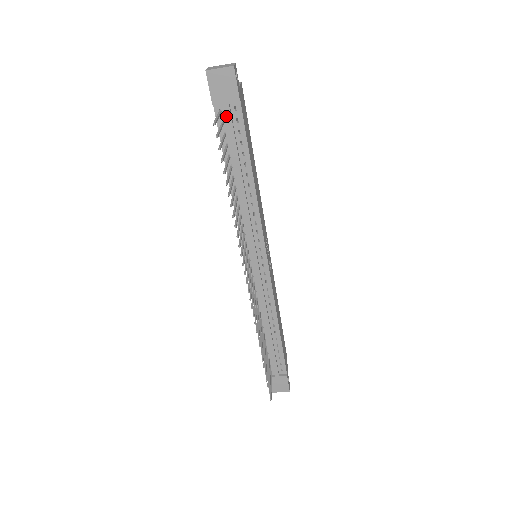
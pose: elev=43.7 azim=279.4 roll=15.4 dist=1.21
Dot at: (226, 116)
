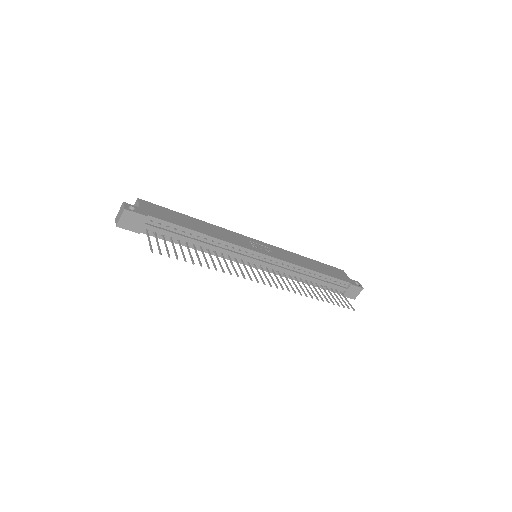
Dot at: (152, 230)
